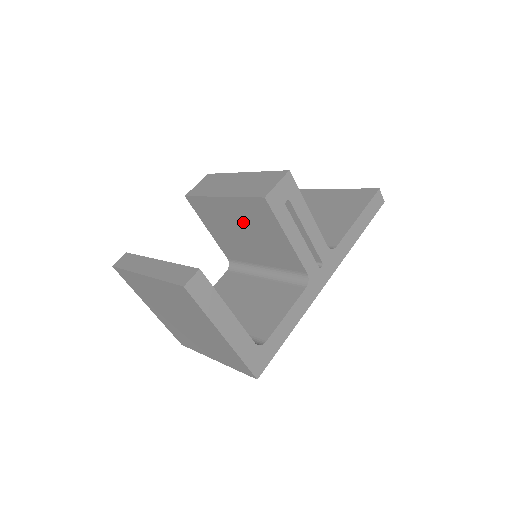
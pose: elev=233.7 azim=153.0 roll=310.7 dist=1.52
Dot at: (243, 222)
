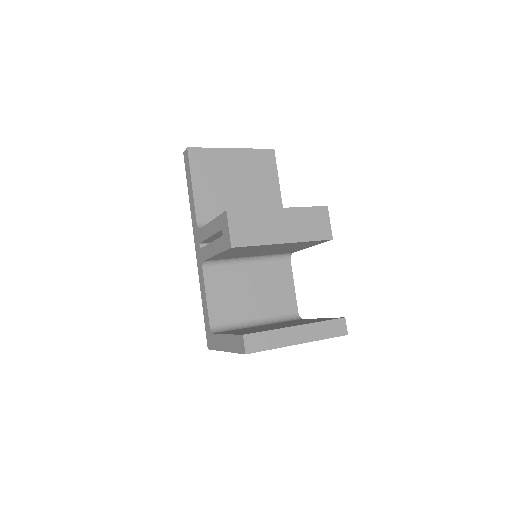
Dot at: occluded
